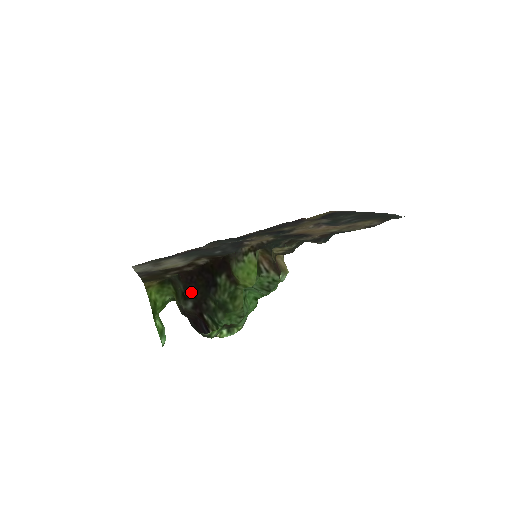
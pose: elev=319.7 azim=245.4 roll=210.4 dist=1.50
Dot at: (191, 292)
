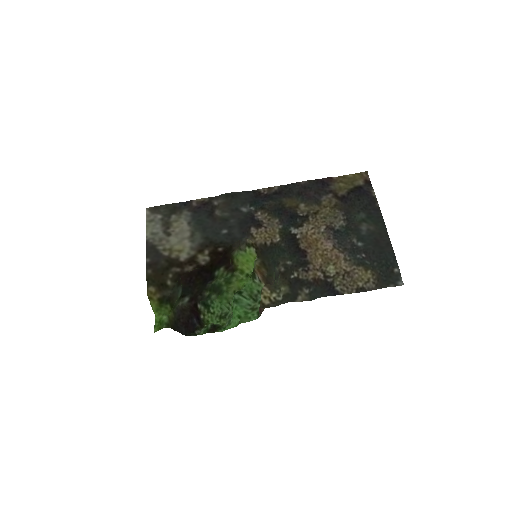
Dot at: (189, 290)
